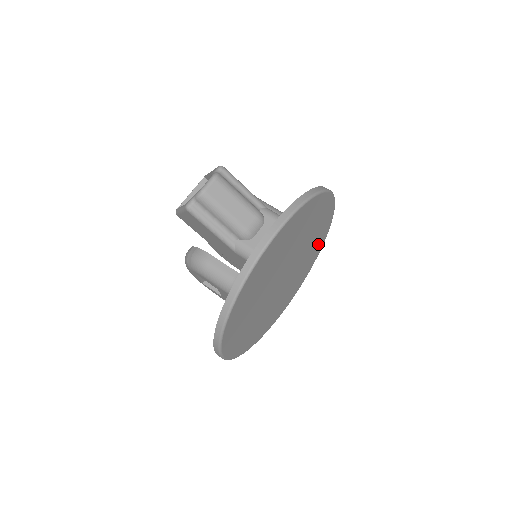
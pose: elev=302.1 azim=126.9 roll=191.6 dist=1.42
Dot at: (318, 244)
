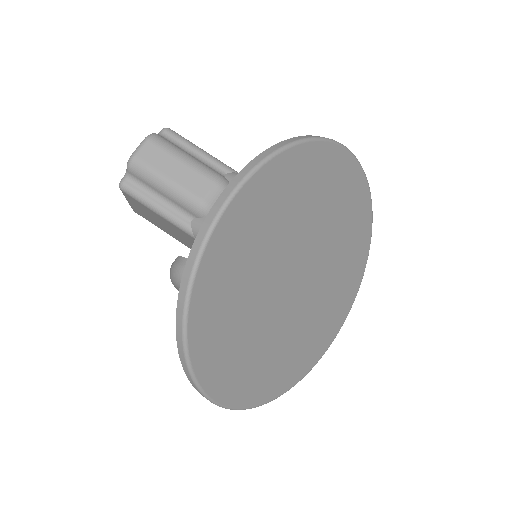
Dot at: (358, 237)
